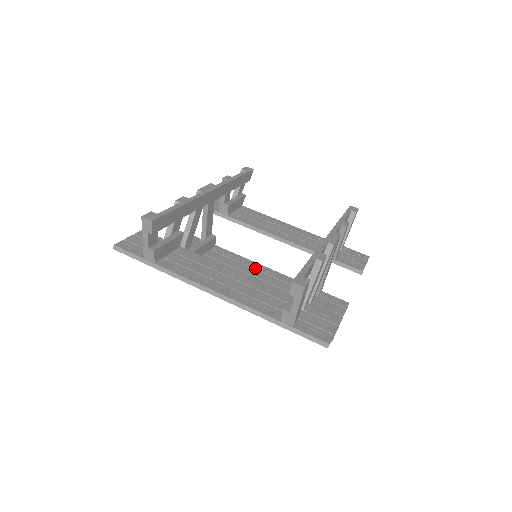
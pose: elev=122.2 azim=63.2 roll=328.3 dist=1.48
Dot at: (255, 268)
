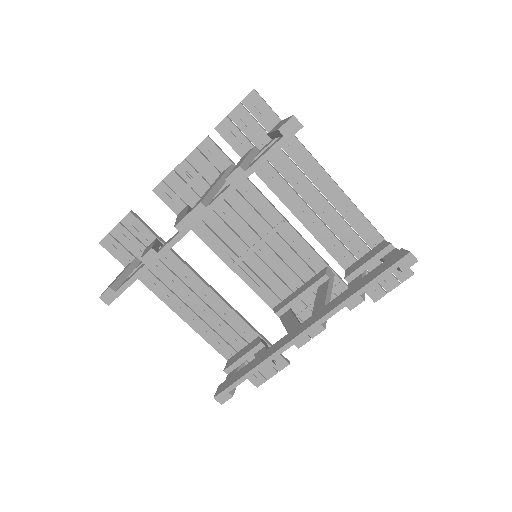
Dot at: (273, 226)
